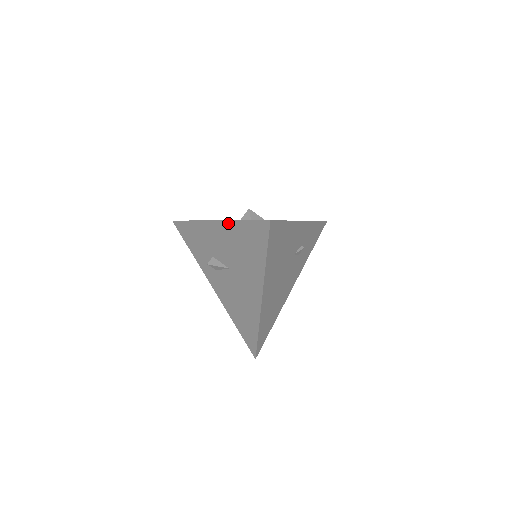
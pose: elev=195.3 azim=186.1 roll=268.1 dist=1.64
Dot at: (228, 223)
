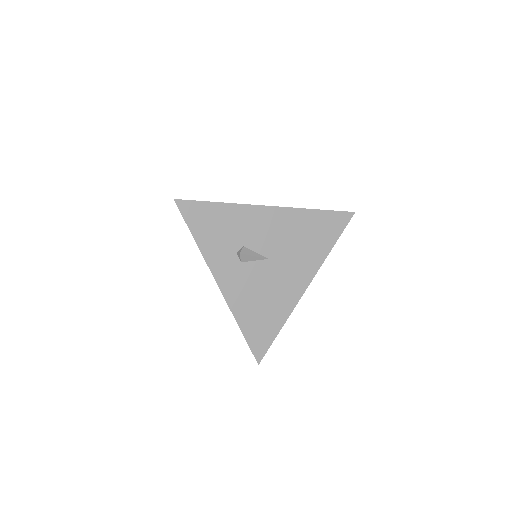
Dot at: (295, 210)
